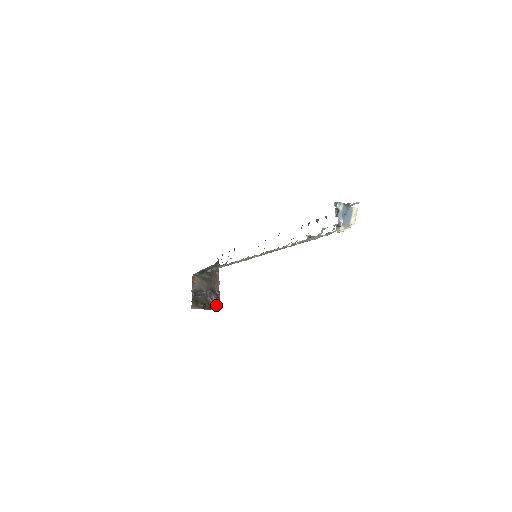
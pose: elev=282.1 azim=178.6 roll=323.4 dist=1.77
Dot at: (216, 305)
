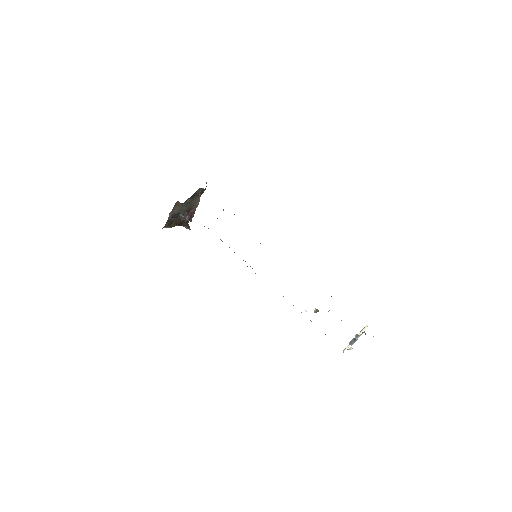
Dot at: (186, 223)
